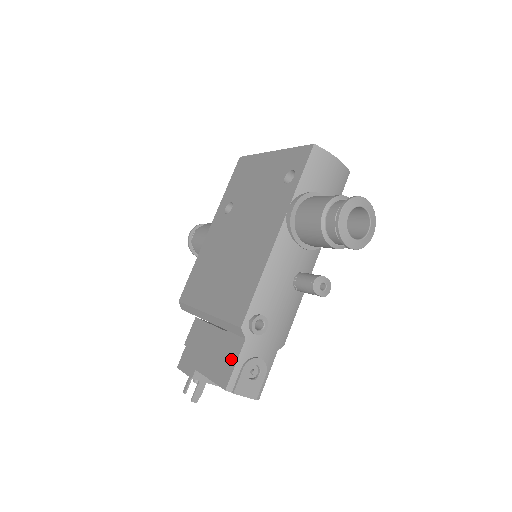
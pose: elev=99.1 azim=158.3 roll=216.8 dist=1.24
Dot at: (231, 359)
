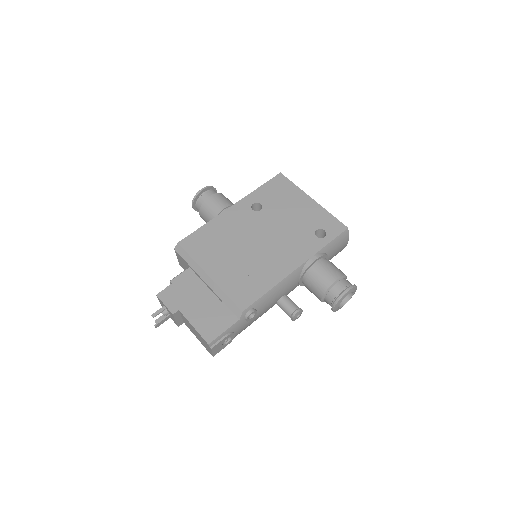
Dot at: (221, 325)
